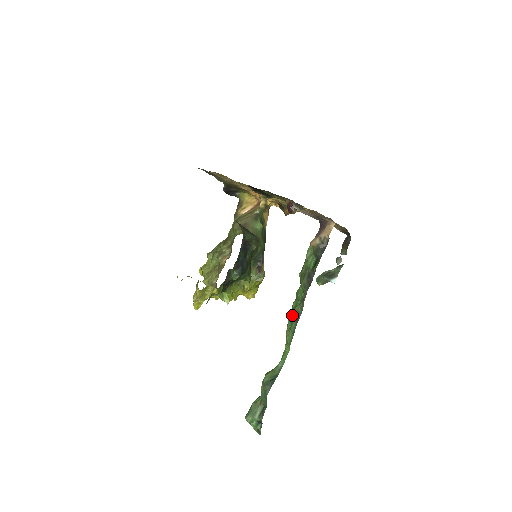
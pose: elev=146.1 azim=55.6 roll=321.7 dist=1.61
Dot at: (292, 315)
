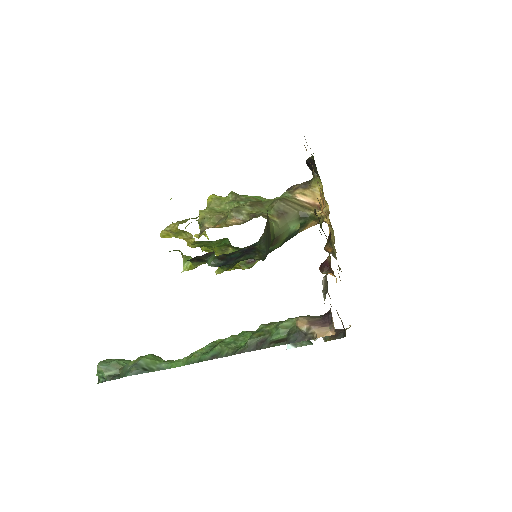
Dot at: (216, 347)
